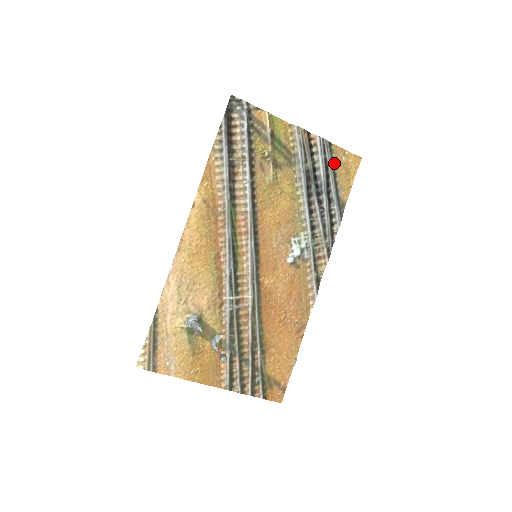
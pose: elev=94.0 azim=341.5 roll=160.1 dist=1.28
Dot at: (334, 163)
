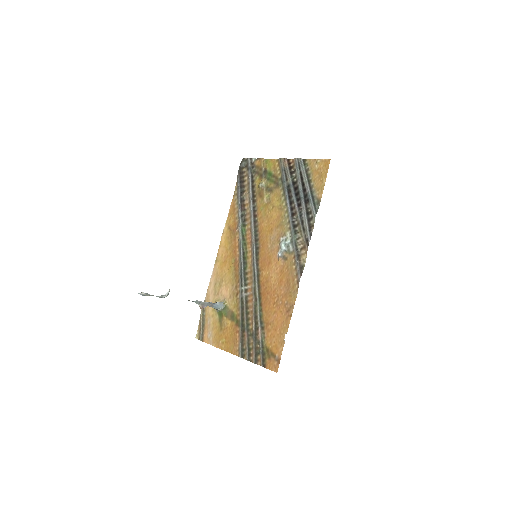
Dot at: (309, 173)
